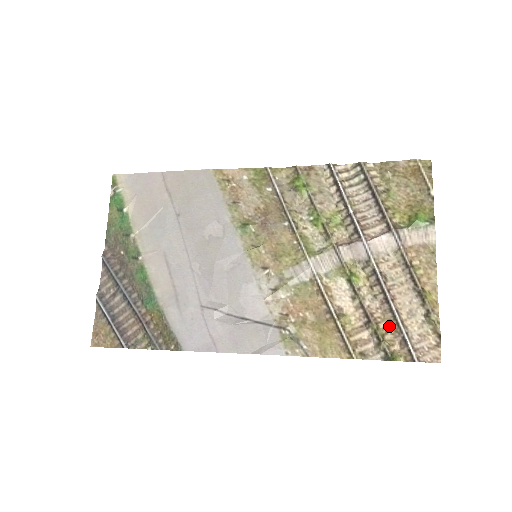
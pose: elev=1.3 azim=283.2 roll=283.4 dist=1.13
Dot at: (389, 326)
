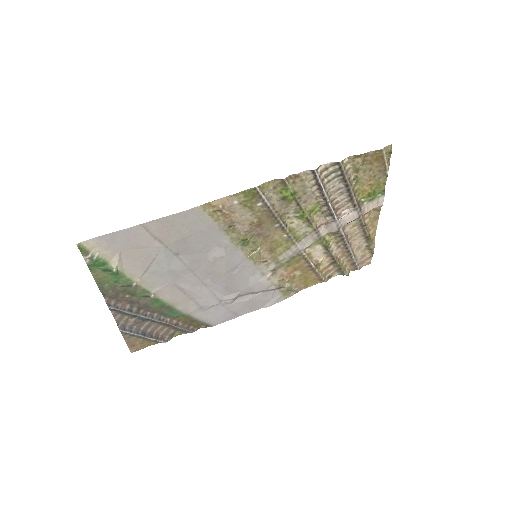
Dot at: (345, 258)
